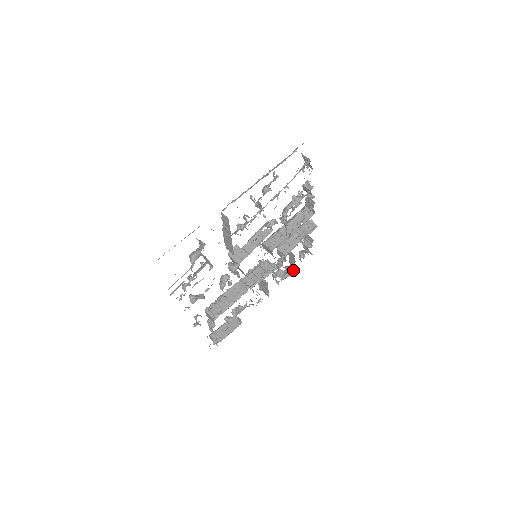
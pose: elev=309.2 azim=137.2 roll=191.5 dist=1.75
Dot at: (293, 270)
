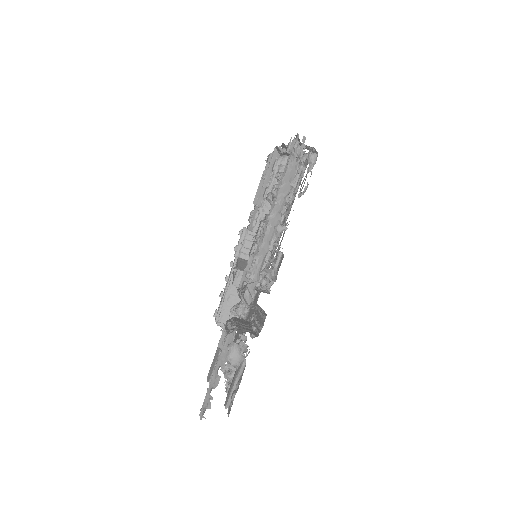
Dot at: occluded
